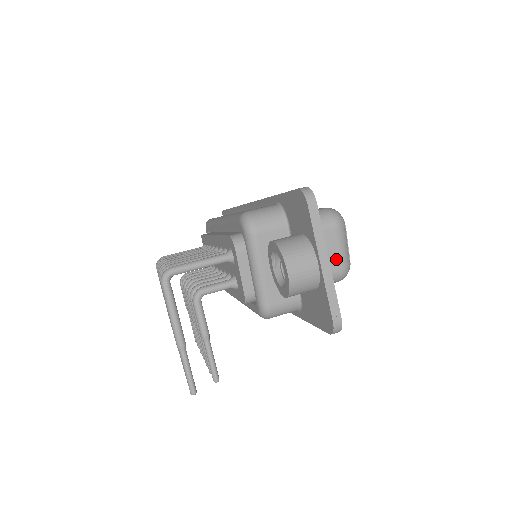
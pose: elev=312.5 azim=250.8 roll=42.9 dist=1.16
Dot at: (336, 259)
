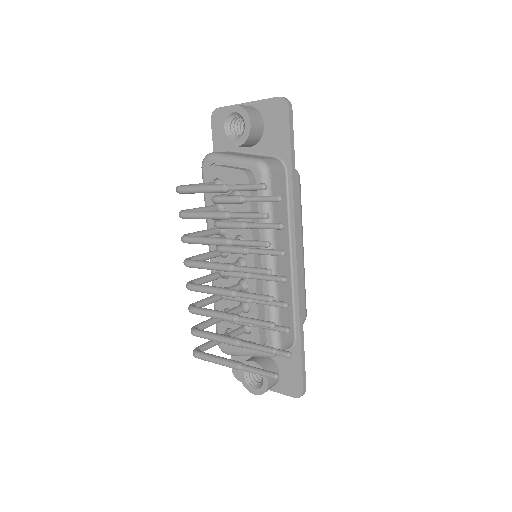
Dot at: occluded
